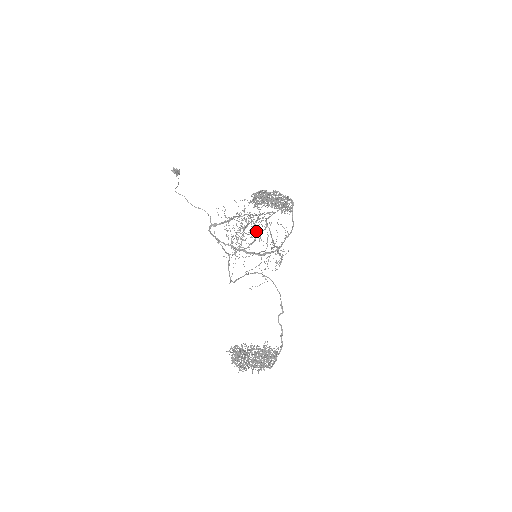
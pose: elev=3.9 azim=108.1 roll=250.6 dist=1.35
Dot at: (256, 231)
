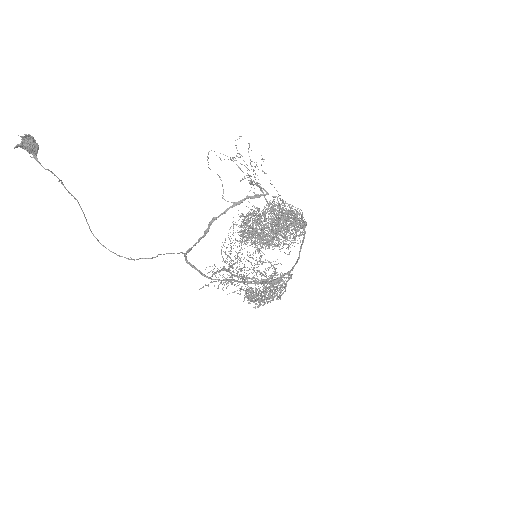
Dot at: (266, 290)
